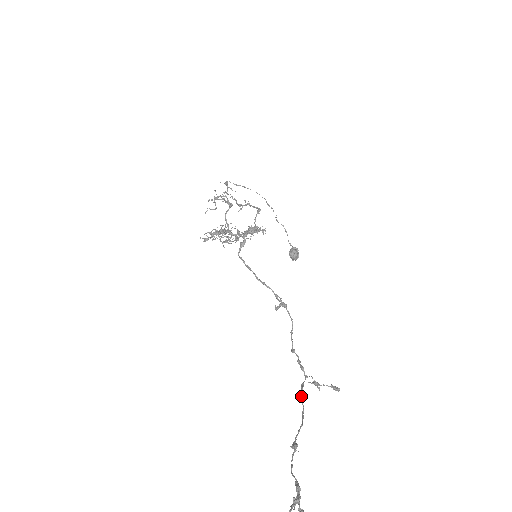
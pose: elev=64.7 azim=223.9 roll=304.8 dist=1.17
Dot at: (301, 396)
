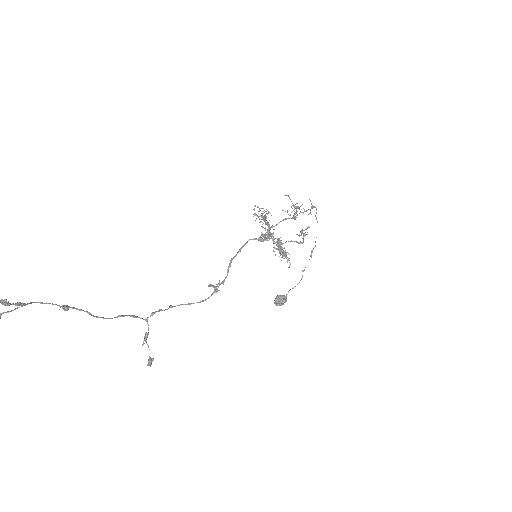
Dot at: (123, 315)
